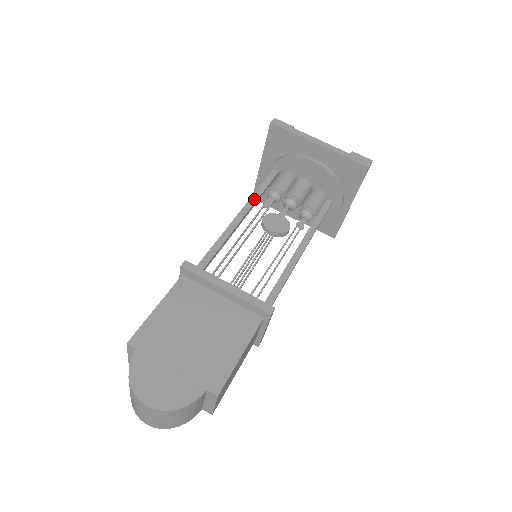
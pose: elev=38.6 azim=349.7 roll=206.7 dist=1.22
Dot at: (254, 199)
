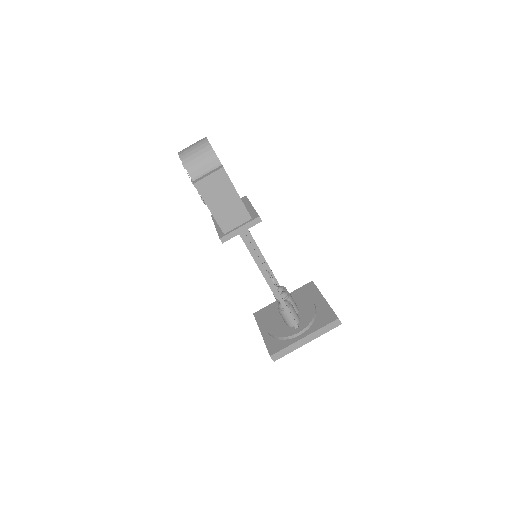
Dot at: occluded
